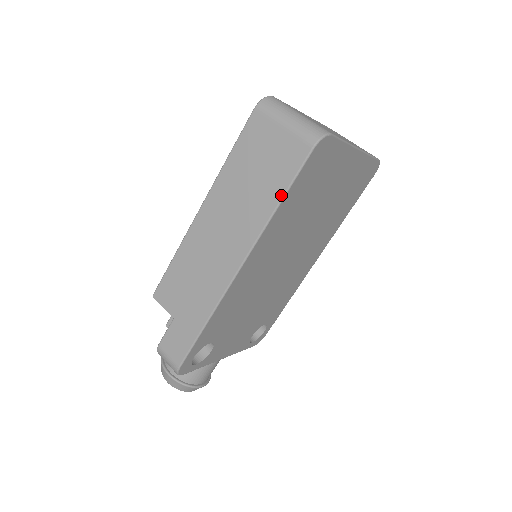
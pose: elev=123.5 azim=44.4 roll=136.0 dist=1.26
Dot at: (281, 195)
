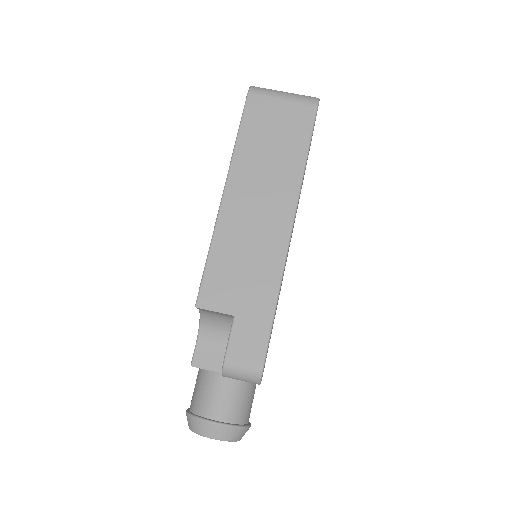
Dot at: (306, 150)
